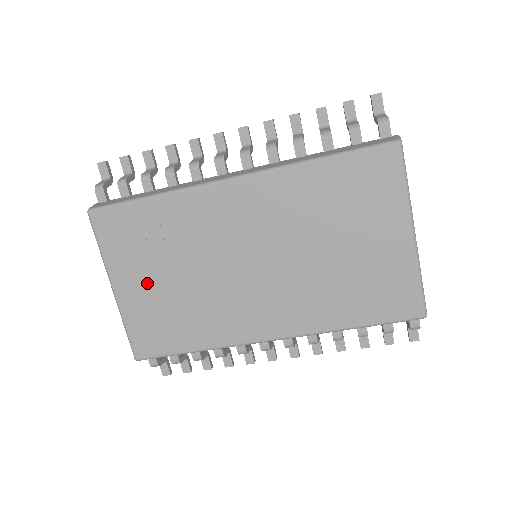
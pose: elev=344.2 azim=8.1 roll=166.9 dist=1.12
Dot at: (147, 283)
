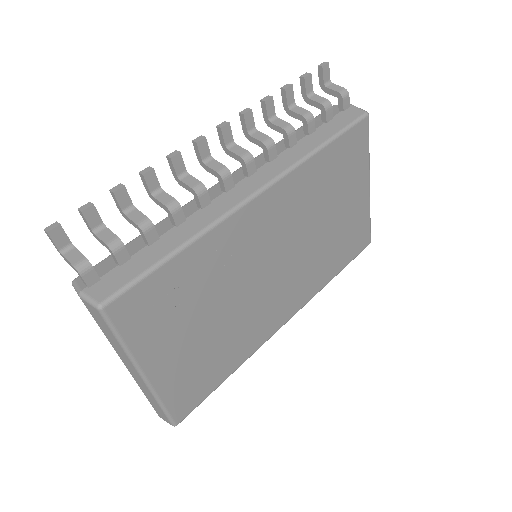
Dot at: (183, 345)
